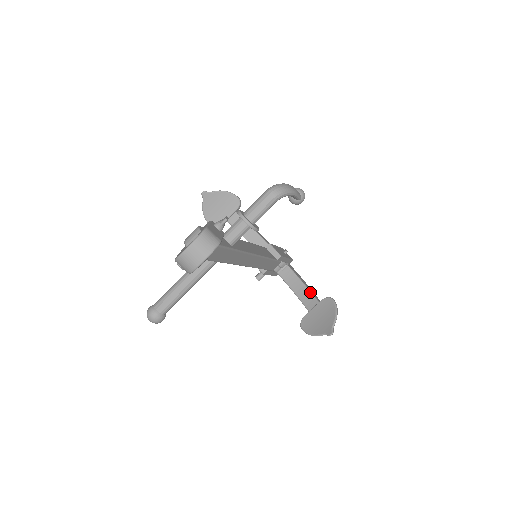
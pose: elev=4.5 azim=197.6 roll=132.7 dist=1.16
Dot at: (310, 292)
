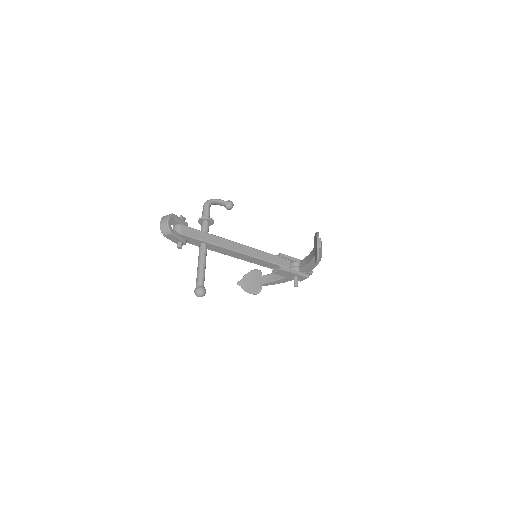
Dot at: (311, 251)
